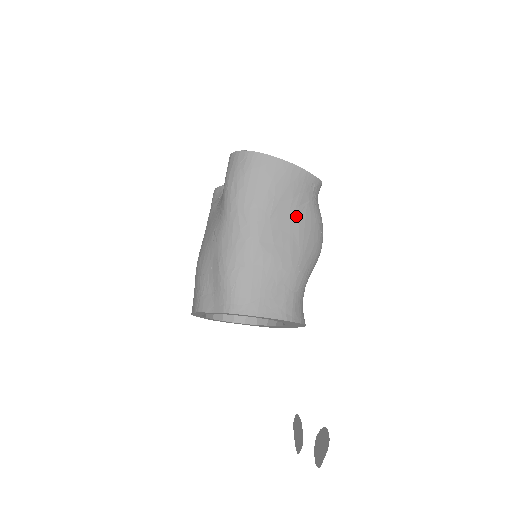
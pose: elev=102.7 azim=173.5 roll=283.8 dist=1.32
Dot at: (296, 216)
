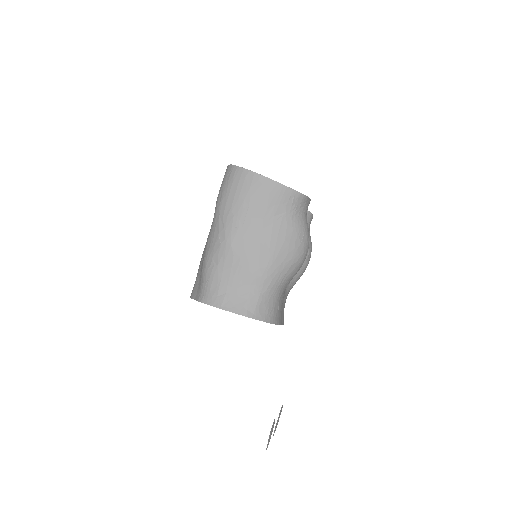
Dot at: (269, 225)
